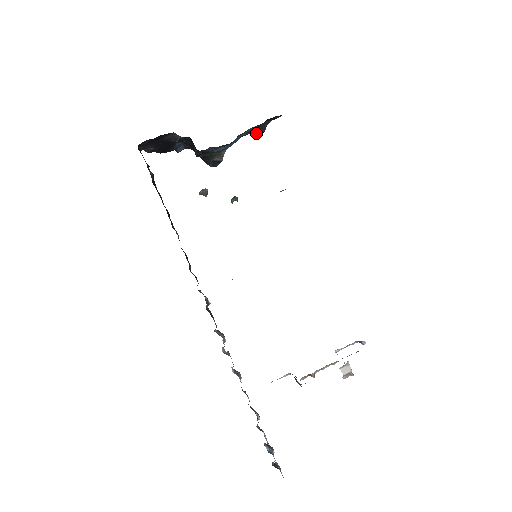
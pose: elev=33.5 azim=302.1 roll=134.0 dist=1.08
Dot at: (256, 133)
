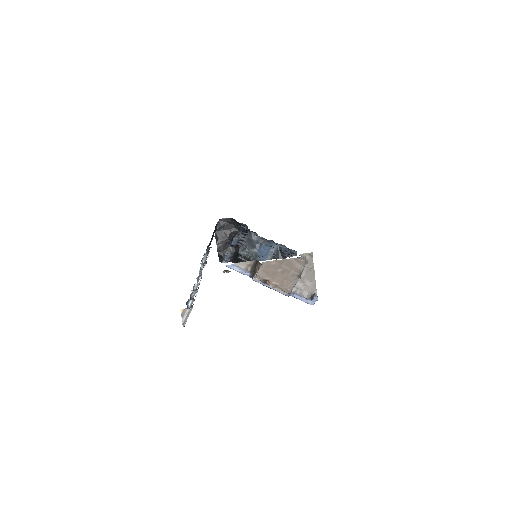
Dot at: (278, 257)
